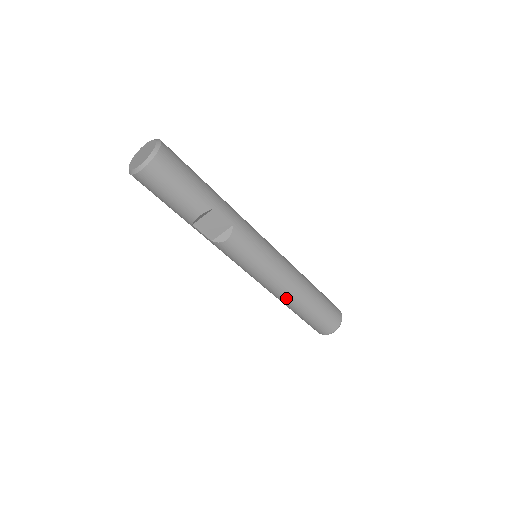
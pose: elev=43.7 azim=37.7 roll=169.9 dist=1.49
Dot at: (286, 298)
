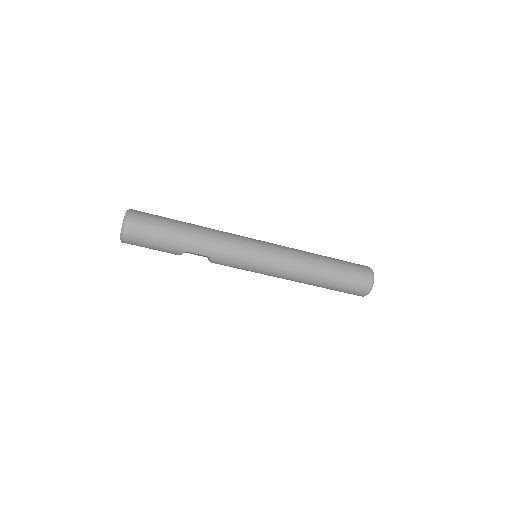
Dot at: occluded
